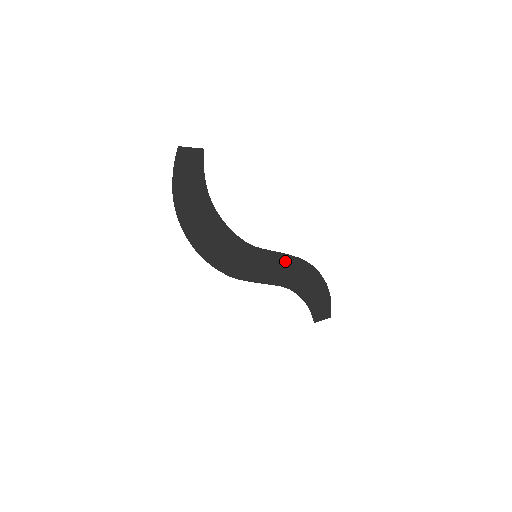
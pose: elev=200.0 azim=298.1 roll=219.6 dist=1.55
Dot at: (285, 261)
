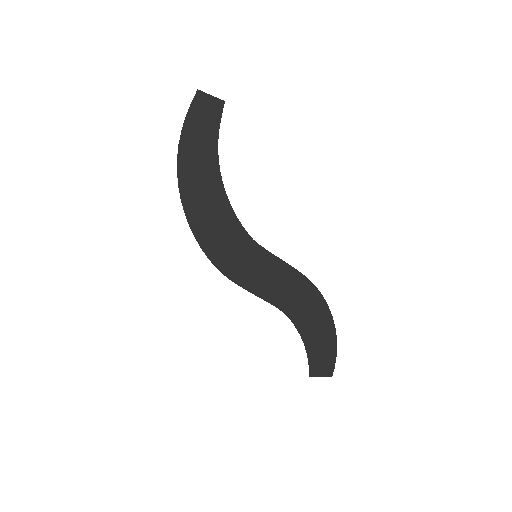
Dot at: (289, 276)
